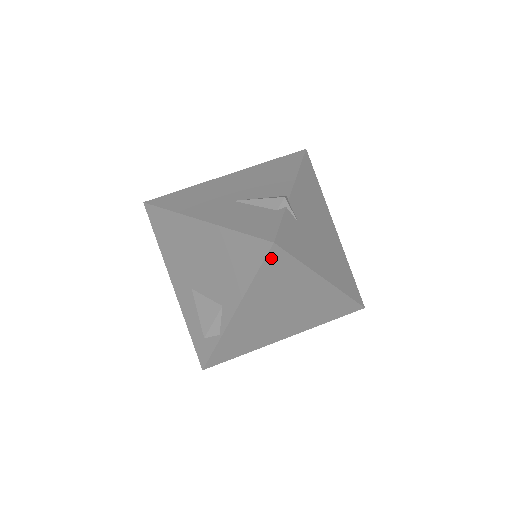
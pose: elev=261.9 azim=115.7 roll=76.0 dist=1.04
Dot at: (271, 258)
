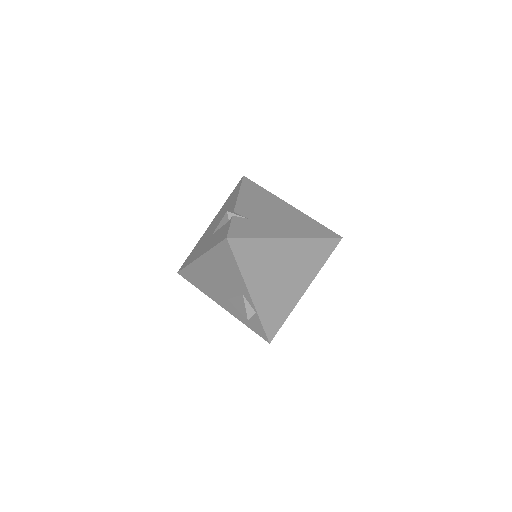
Dot at: (235, 247)
